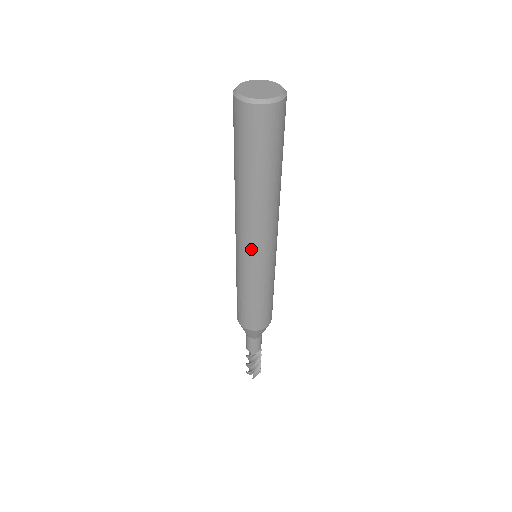
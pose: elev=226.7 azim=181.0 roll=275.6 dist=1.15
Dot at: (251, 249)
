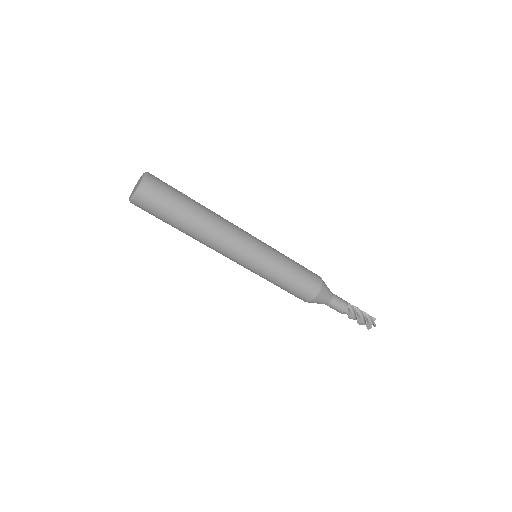
Dot at: (240, 254)
